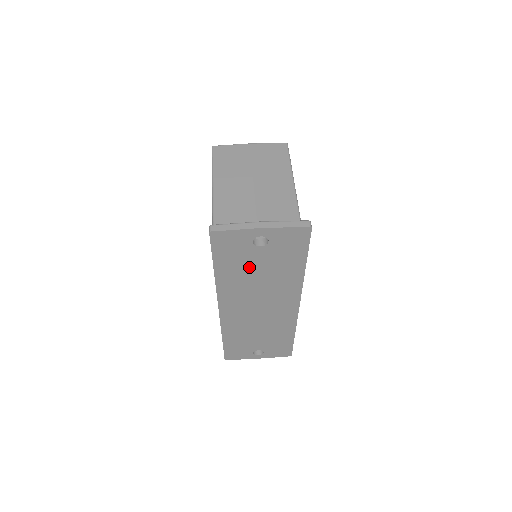
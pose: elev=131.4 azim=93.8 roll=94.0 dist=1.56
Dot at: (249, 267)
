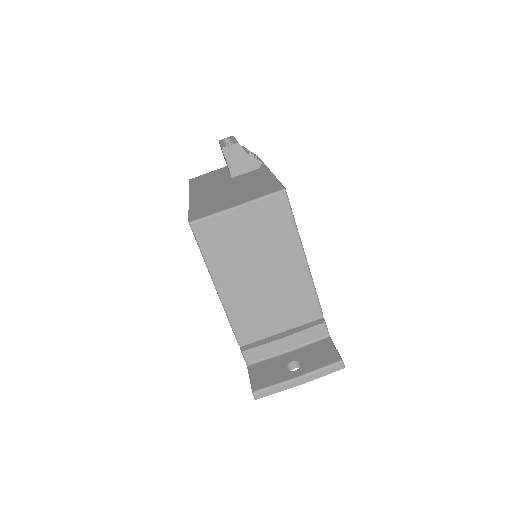
Dot at: occluded
